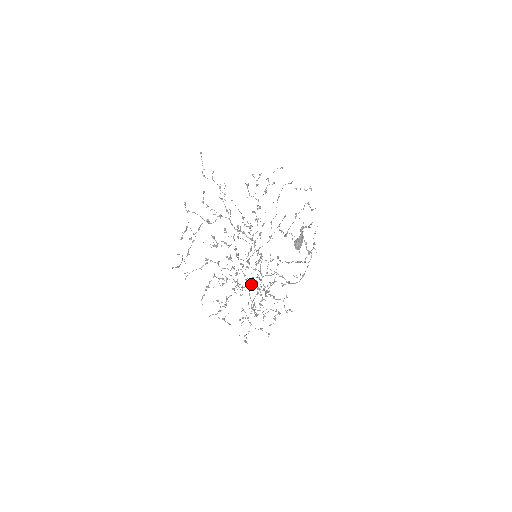
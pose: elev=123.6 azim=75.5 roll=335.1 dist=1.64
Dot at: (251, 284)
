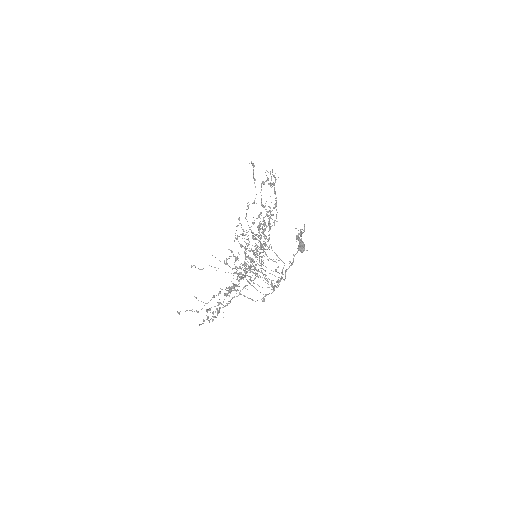
Dot at: occluded
